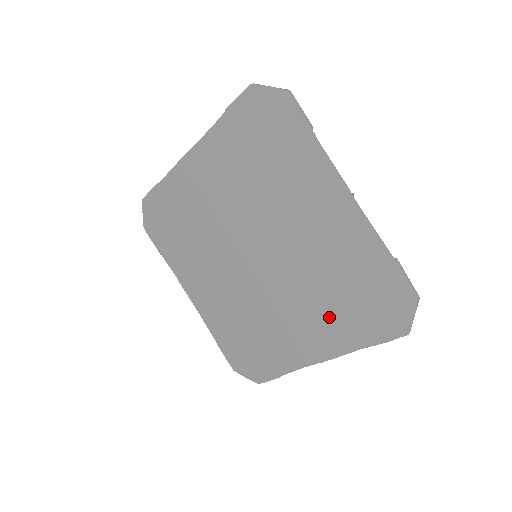
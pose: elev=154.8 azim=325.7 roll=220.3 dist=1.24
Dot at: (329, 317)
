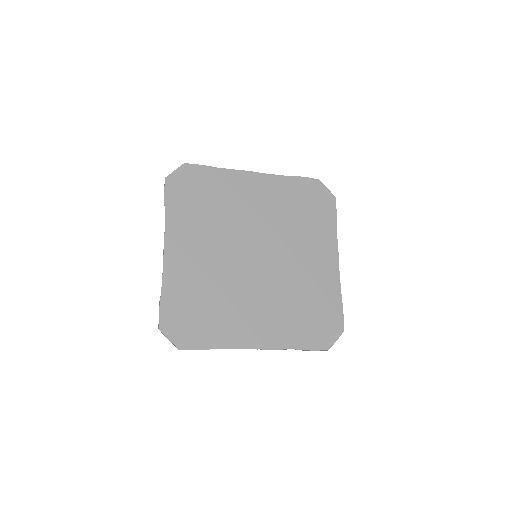
Dot at: (284, 319)
